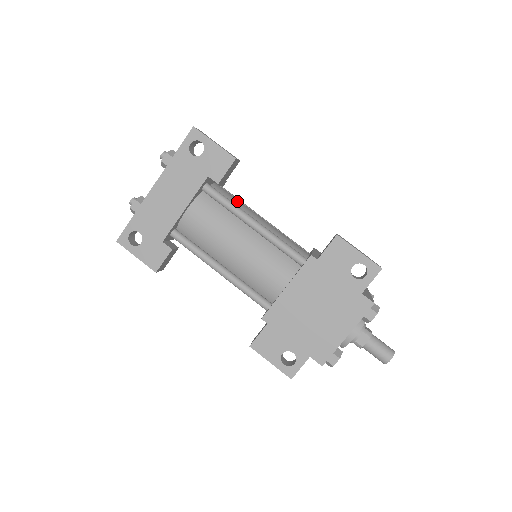
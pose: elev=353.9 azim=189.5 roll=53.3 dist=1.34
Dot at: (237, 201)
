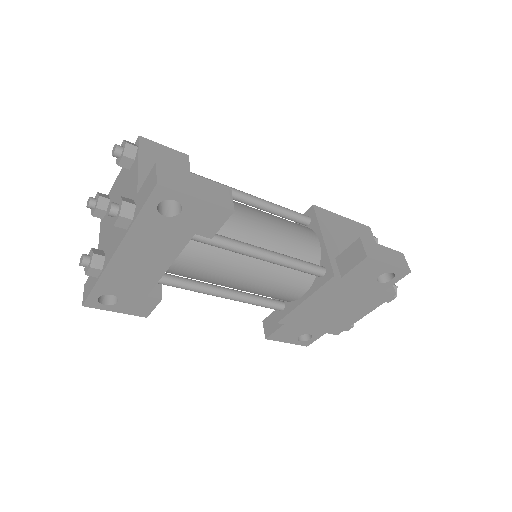
Dot at: occluded
